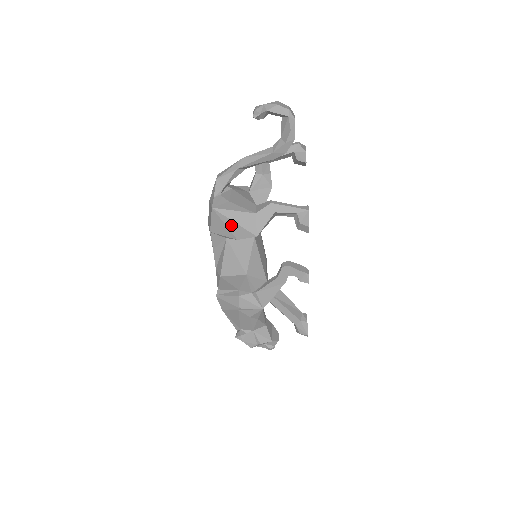
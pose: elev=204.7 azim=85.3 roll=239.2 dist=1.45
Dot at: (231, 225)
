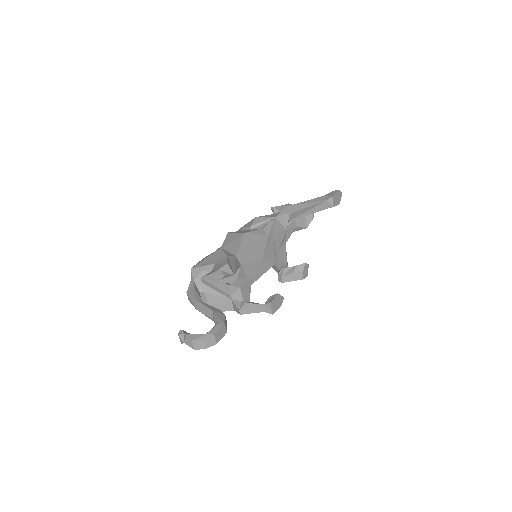
Dot at: occluded
